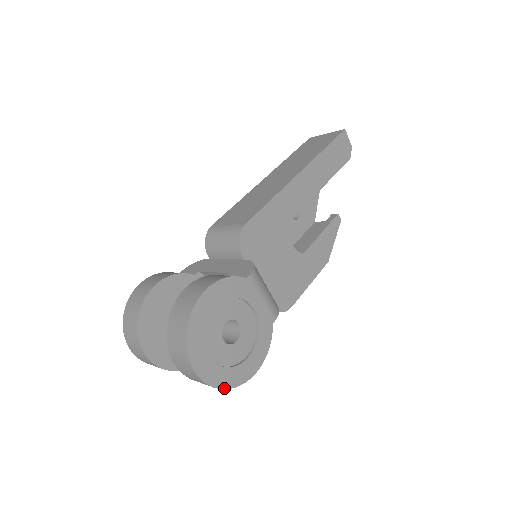
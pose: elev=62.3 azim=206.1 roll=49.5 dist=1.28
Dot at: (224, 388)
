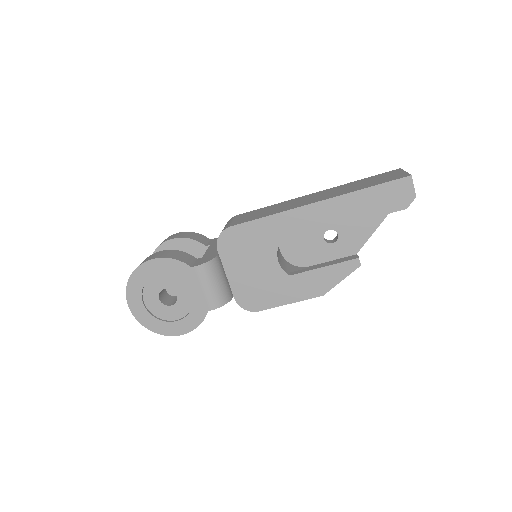
Dot at: (149, 329)
